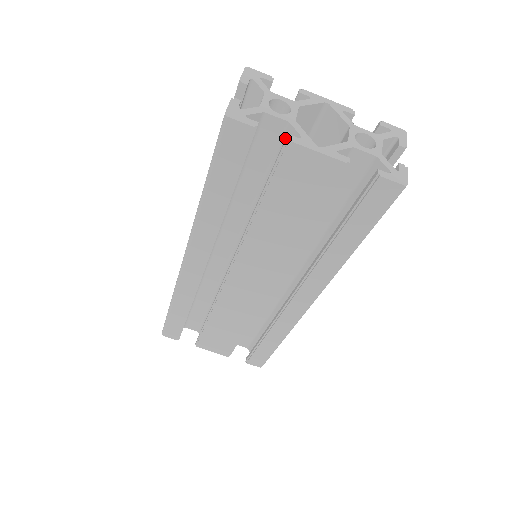
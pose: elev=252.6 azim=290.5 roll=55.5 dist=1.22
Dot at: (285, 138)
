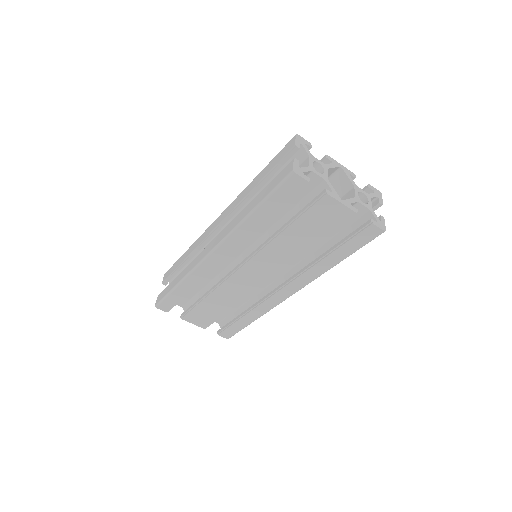
Dot at: (319, 188)
